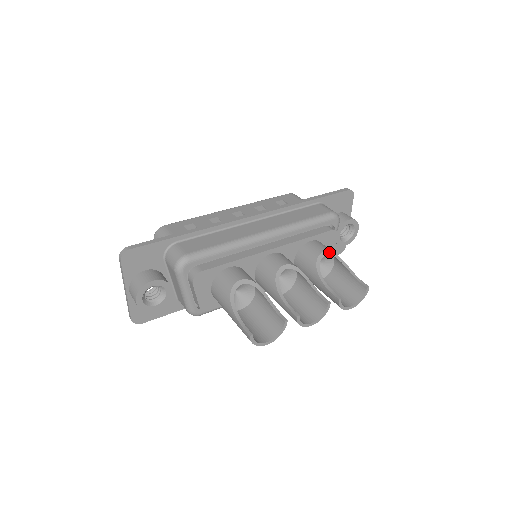
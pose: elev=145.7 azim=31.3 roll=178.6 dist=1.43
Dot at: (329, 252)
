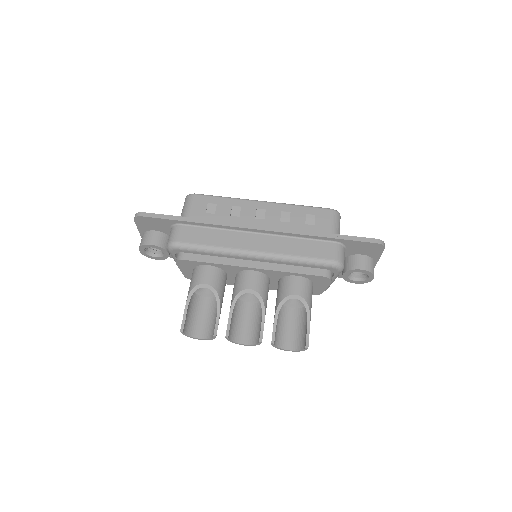
Dot at: (300, 297)
